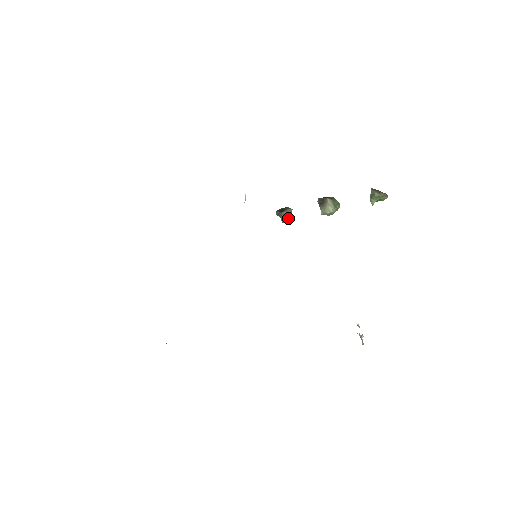
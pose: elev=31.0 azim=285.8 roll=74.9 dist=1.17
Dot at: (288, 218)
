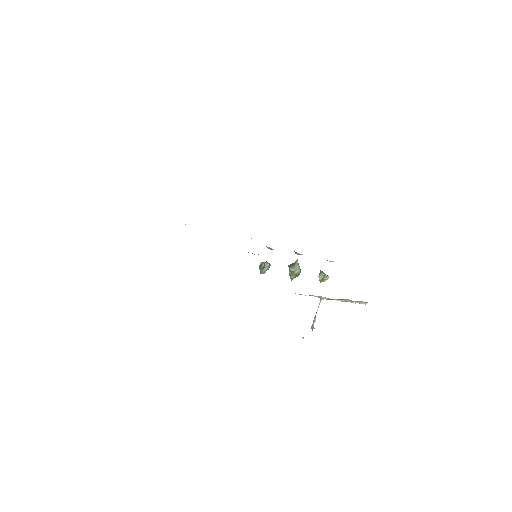
Dot at: (267, 268)
